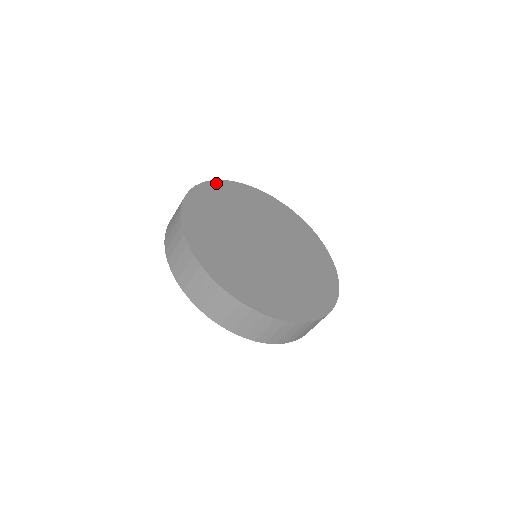
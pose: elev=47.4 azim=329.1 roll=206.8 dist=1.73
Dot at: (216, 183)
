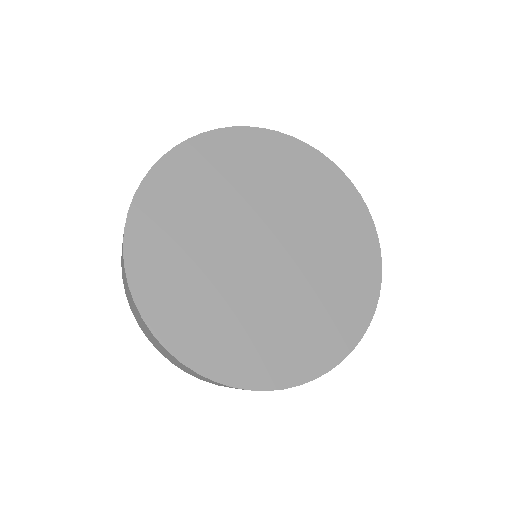
Dot at: (176, 154)
